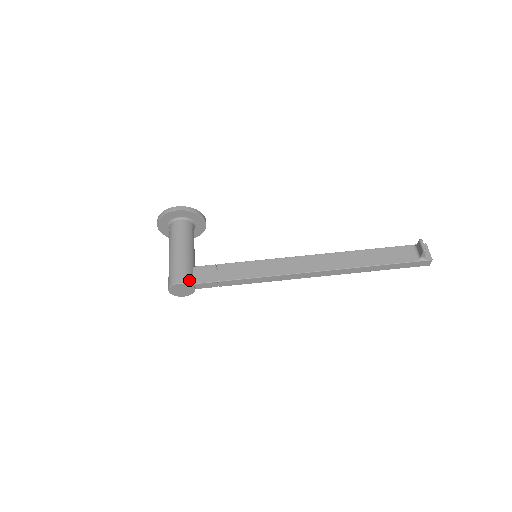
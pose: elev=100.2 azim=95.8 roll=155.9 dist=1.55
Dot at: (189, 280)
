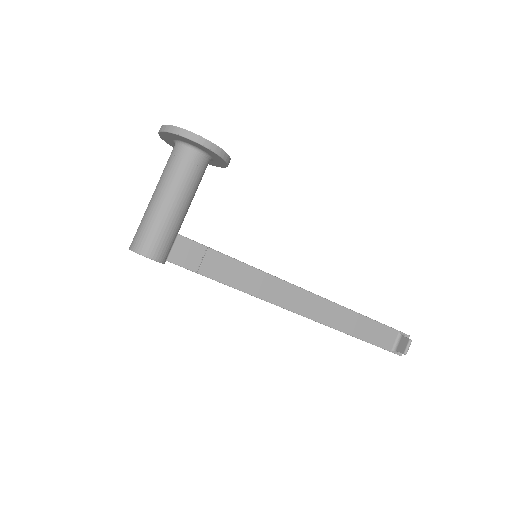
Dot at: (164, 256)
